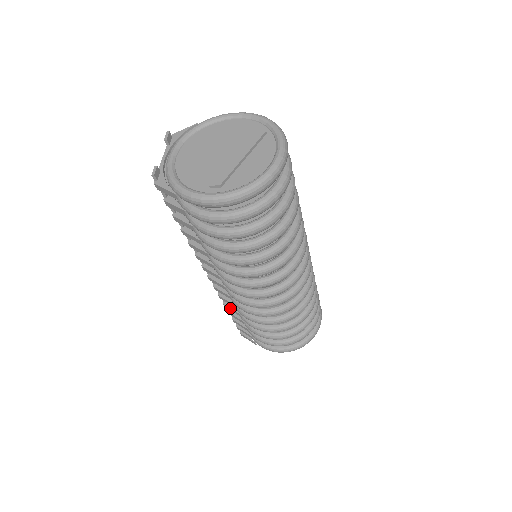
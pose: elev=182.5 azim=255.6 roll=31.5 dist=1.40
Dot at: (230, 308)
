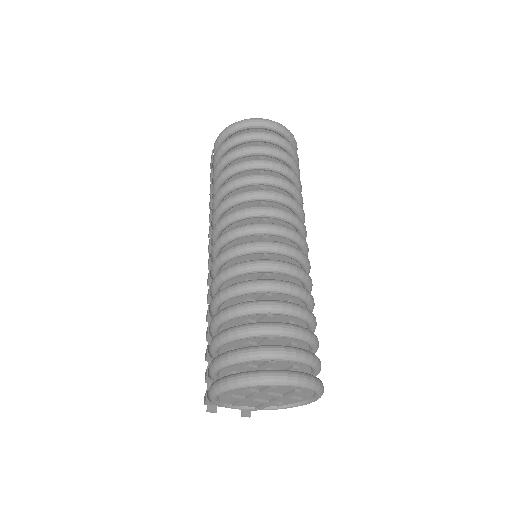
Dot at: (207, 311)
